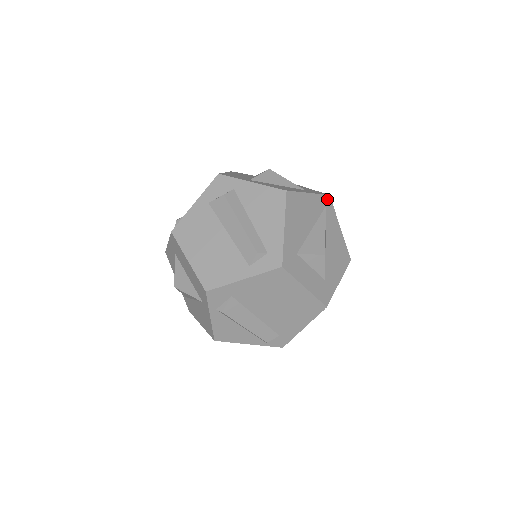
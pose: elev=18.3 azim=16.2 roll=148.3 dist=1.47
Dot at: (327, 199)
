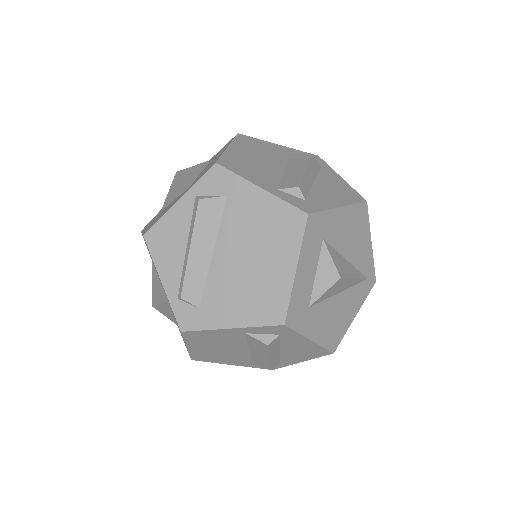
Dot at: (372, 278)
